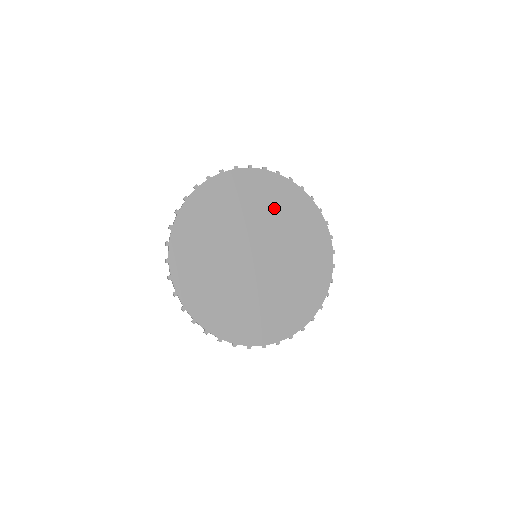
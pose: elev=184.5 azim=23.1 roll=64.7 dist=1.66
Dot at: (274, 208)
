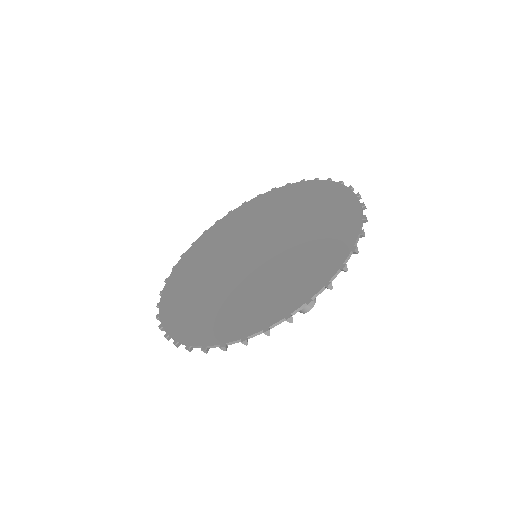
Dot at: (295, 208)
